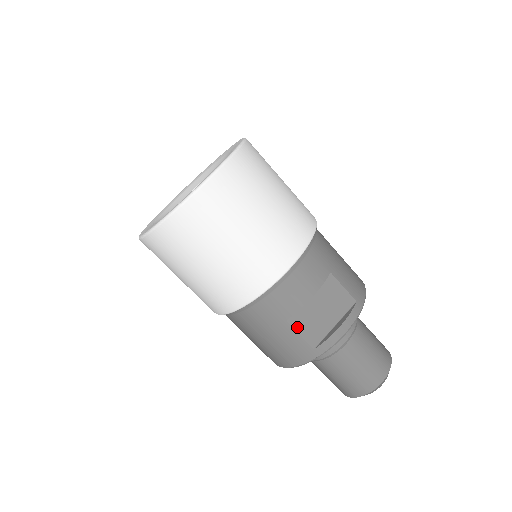
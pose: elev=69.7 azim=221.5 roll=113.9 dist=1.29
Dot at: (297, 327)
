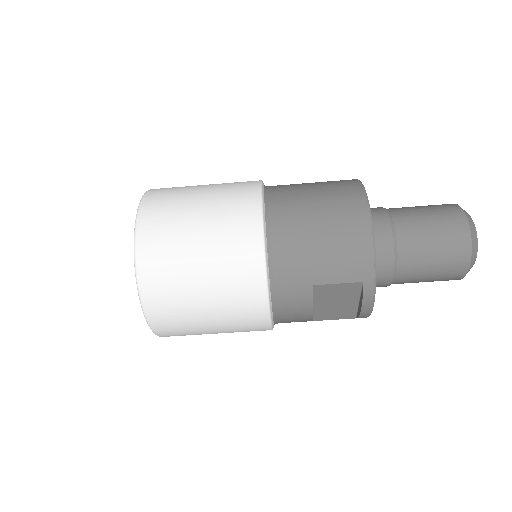
Dot at: (325, 319)
